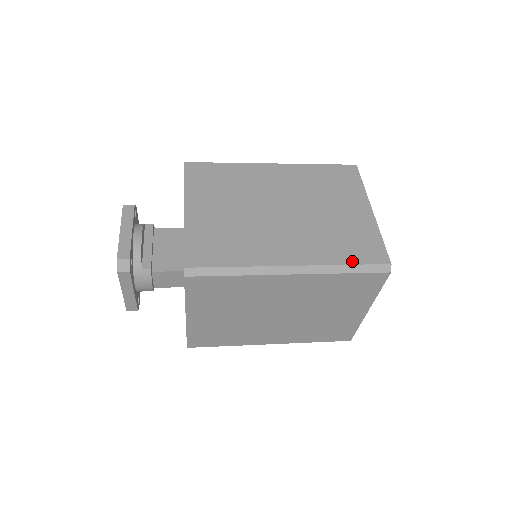
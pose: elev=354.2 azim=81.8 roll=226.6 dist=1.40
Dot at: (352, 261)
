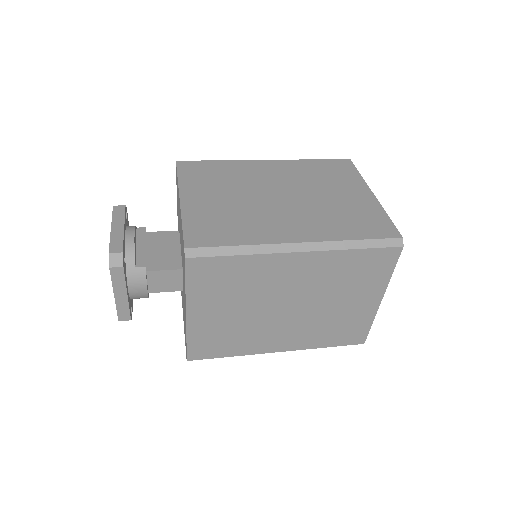
Dot at: (362, 236)
